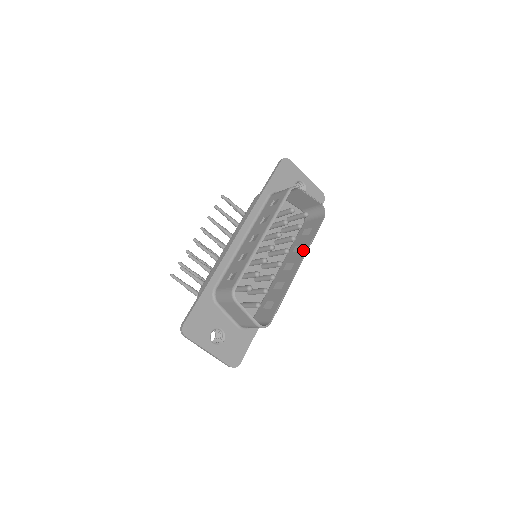
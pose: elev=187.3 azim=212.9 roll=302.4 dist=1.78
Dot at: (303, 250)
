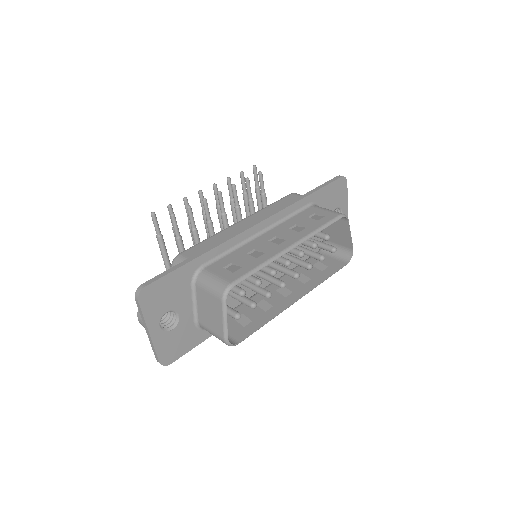
Dot at: (309, 284)
